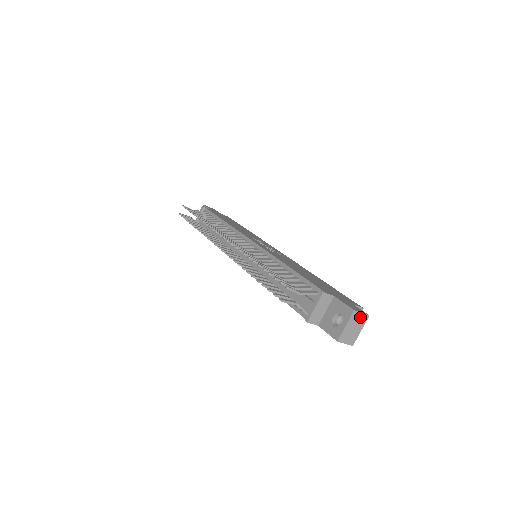
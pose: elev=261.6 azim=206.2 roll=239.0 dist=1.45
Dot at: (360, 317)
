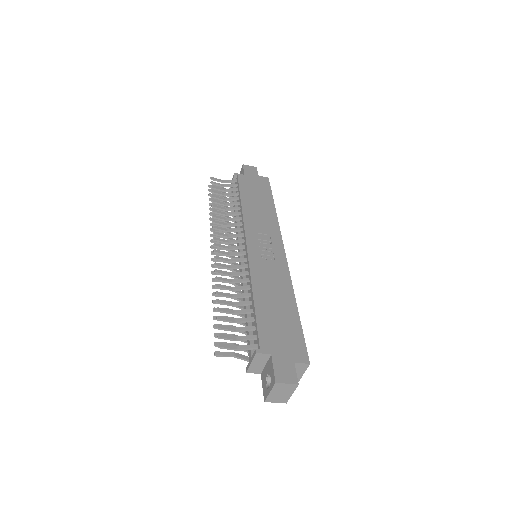
Dot at: (286, 386)
